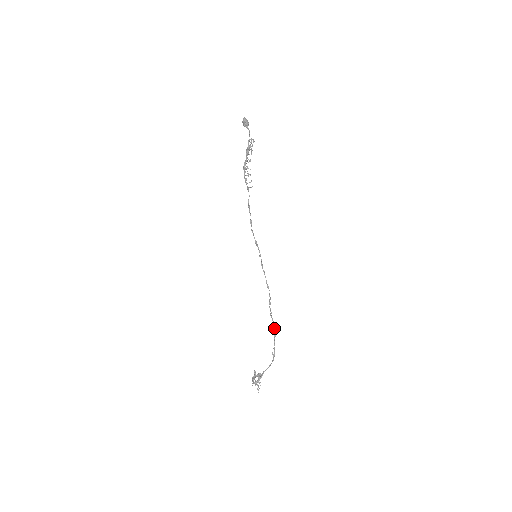
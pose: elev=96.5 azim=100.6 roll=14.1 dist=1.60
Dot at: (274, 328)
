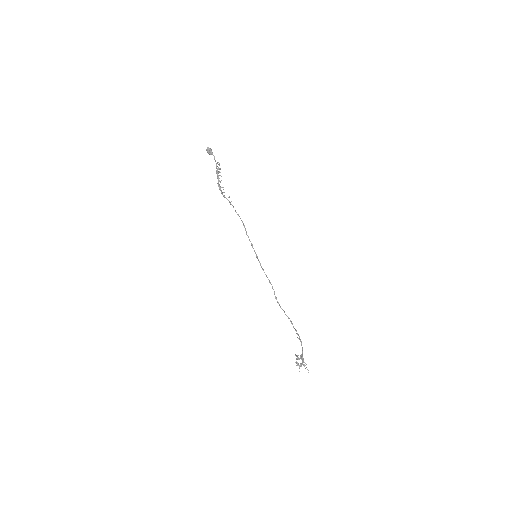
Dot at: (288, 317)
